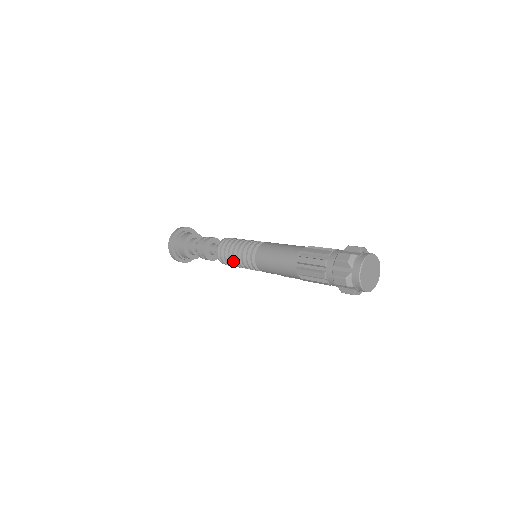
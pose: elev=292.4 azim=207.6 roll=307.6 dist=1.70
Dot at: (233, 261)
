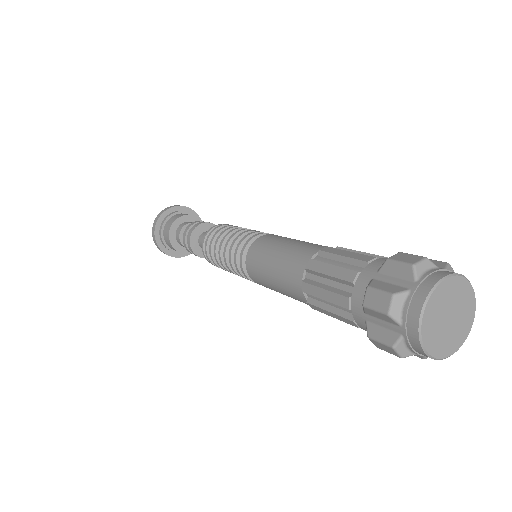
Dot at: (226, 270)
